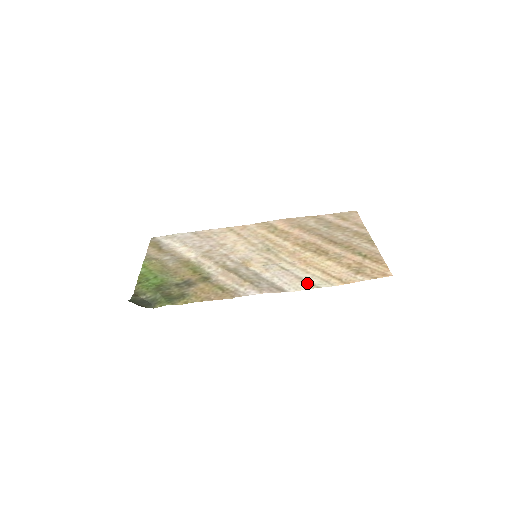
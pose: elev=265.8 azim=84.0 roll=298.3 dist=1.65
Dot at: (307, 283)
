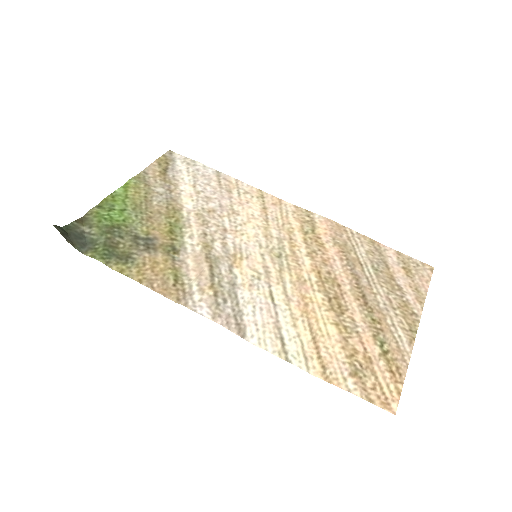
Dot at: (280, 343)
